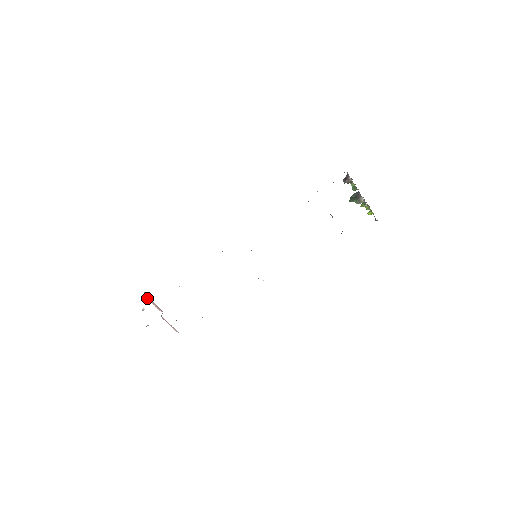
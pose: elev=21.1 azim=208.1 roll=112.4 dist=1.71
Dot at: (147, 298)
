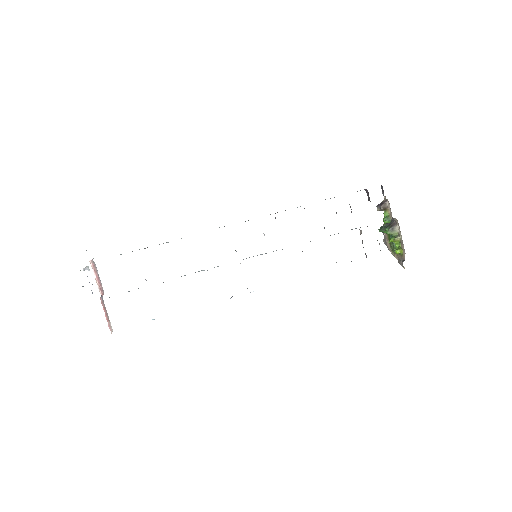
Dot at: (93, 267)
